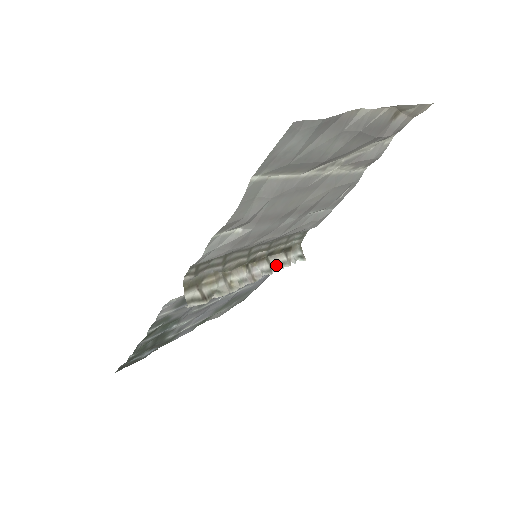
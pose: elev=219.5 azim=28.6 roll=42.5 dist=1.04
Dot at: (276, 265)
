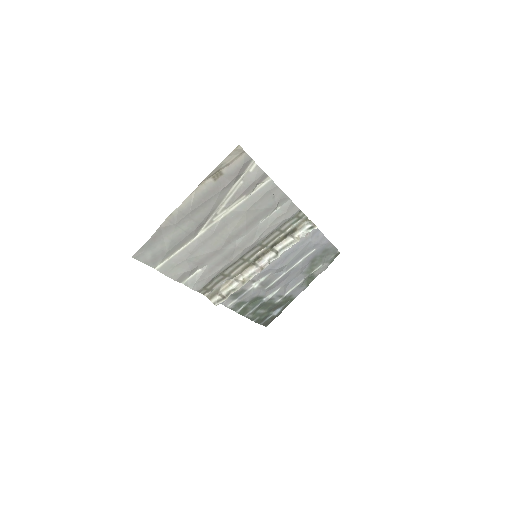
Dot at: (283, 248)
